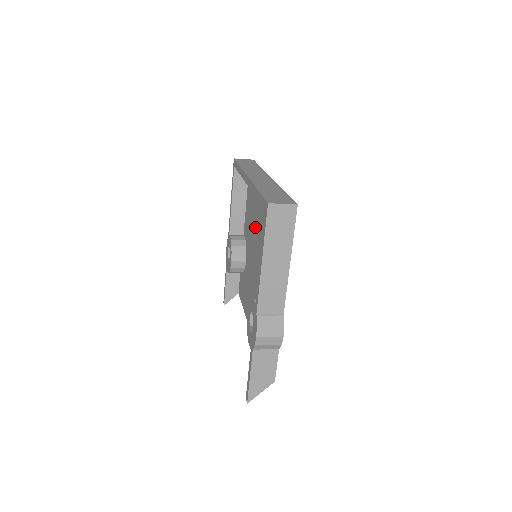
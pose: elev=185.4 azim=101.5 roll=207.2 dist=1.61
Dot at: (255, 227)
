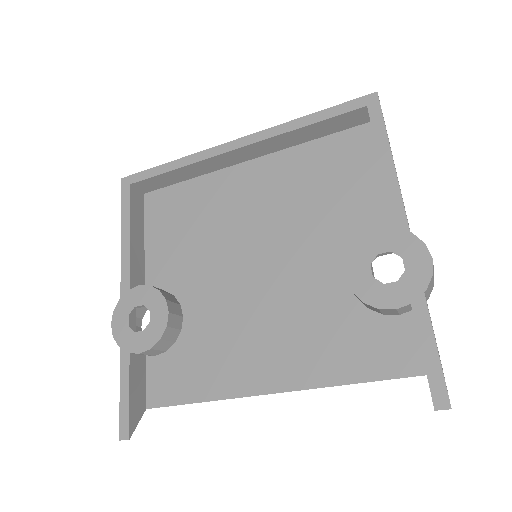
Dot at: (223, 232)
